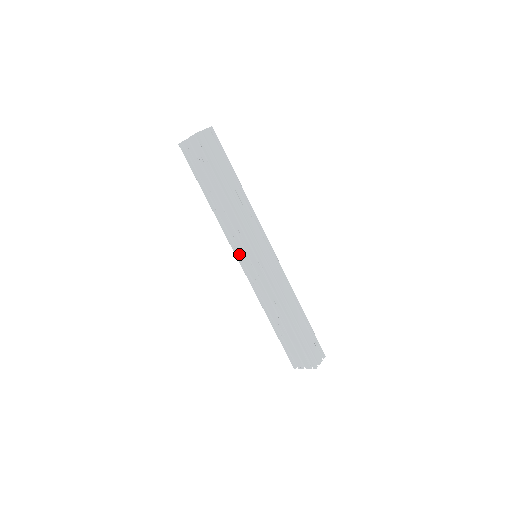
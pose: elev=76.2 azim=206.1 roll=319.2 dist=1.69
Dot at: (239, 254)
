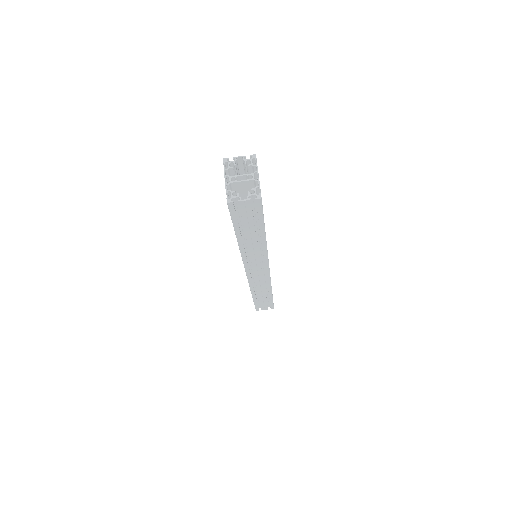
Dot at: occluded
